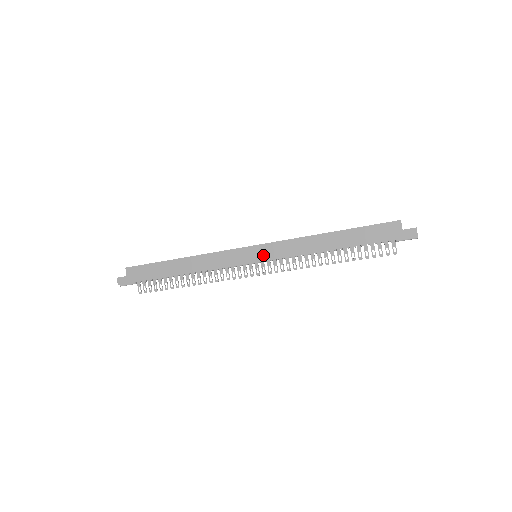
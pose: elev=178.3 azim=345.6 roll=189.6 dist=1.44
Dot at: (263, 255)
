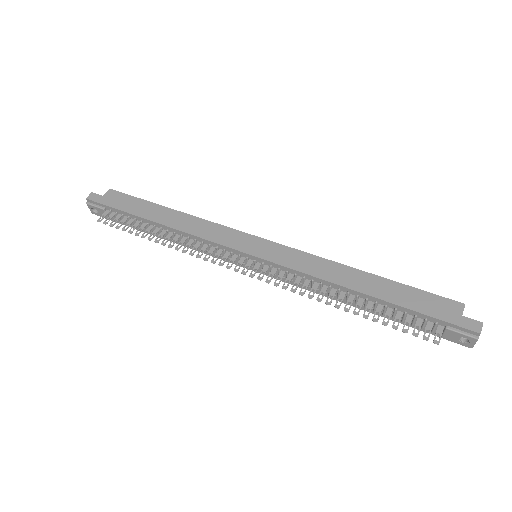
Dot at: (267, 252)
